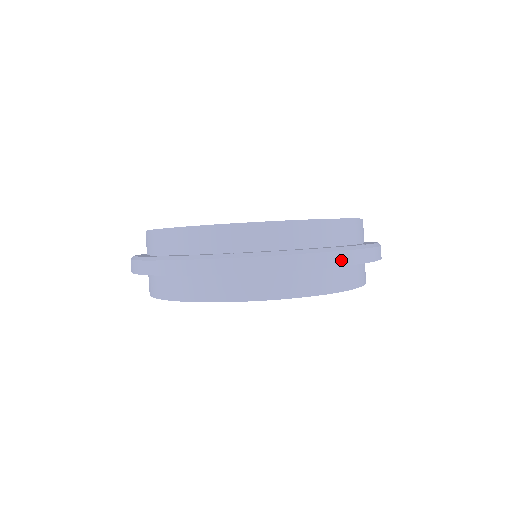
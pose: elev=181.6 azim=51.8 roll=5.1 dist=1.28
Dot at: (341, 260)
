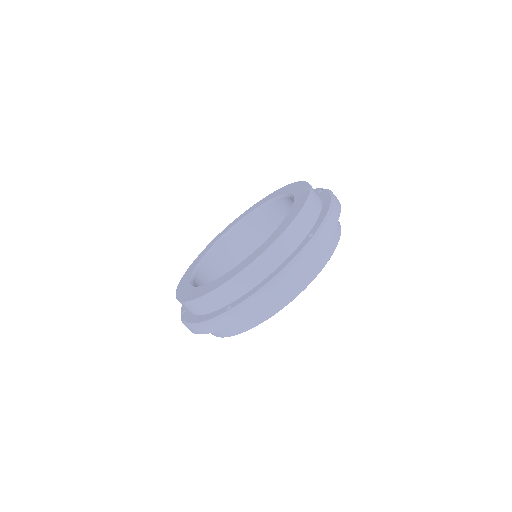
Dot at: (298, 268)
